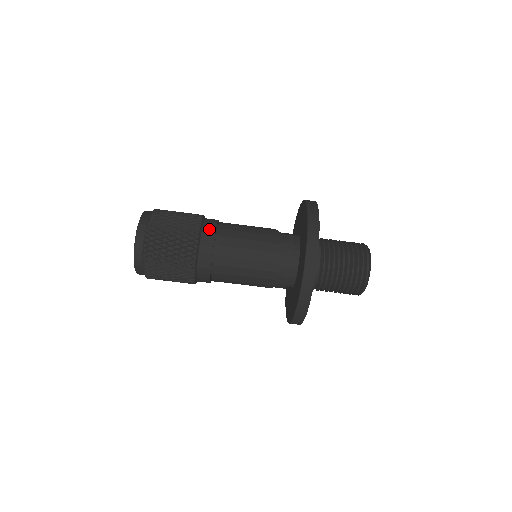
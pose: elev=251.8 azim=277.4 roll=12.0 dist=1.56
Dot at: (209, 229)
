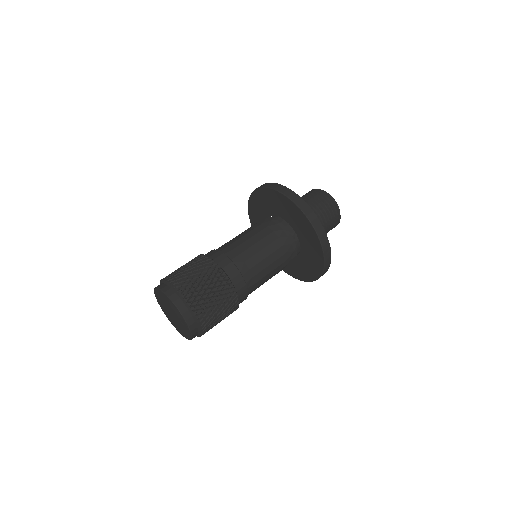
Dot at: (216, 255)
